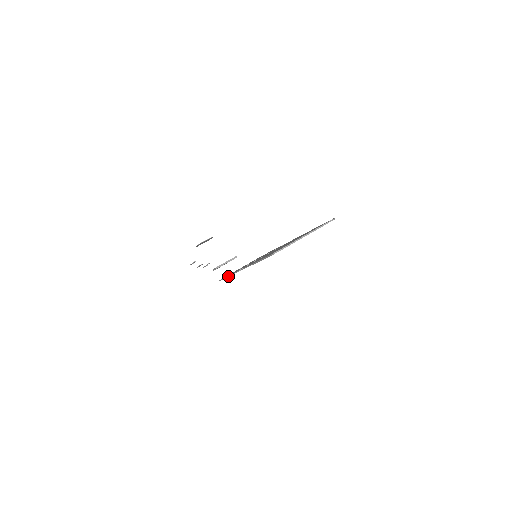
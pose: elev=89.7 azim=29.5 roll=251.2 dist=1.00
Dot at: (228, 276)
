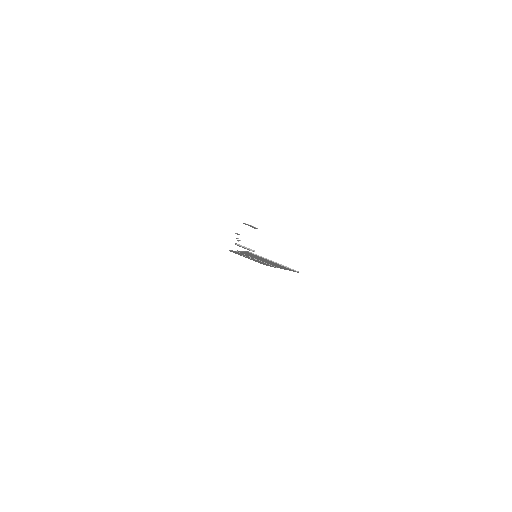
Dot at: (232, 250)
